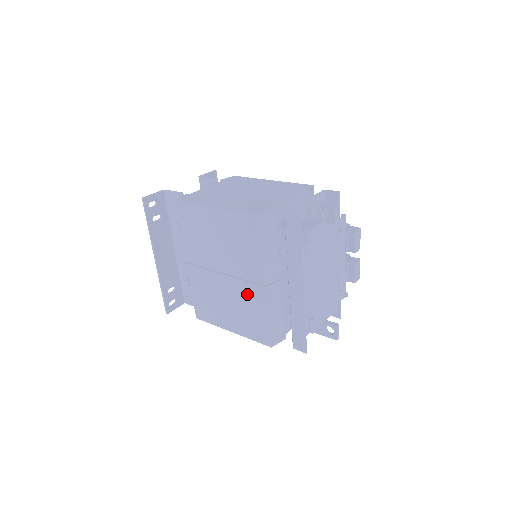
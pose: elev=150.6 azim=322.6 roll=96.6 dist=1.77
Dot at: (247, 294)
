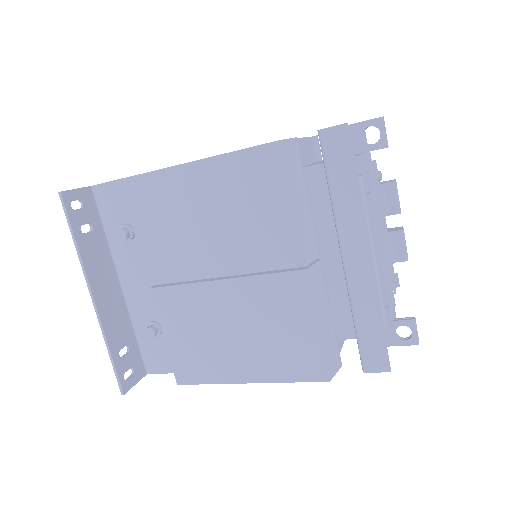
Dot at: (271, 298)
